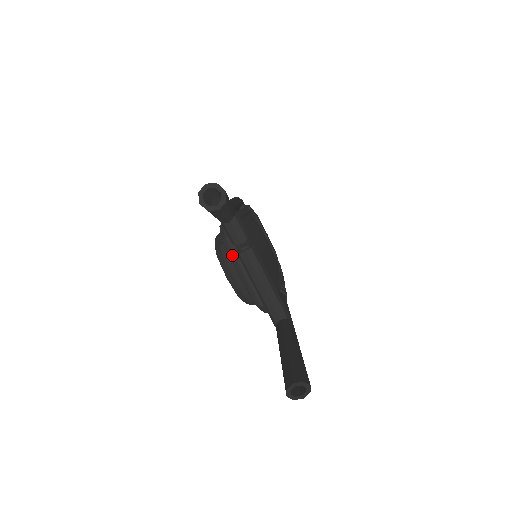
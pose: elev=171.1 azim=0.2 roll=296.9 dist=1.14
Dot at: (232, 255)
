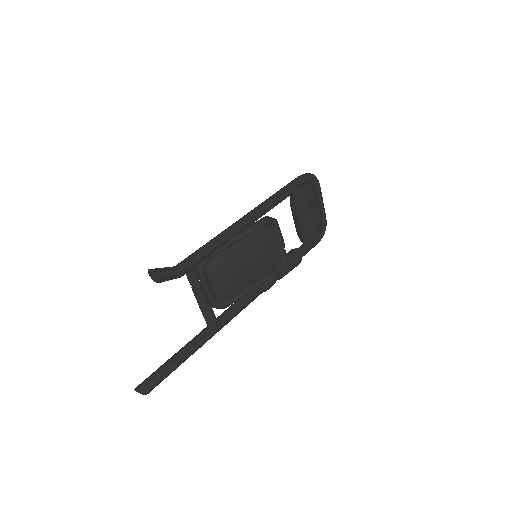
Dot at: occluded
